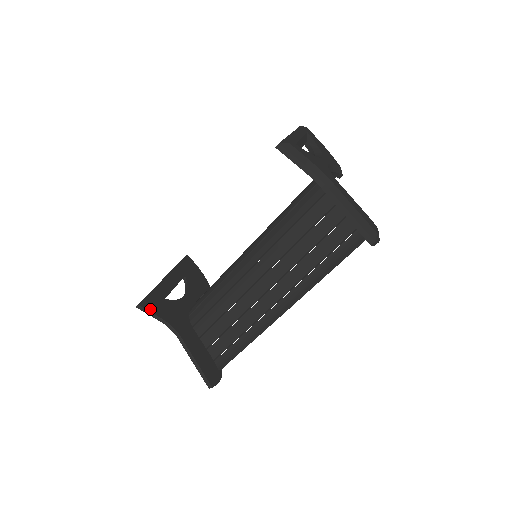
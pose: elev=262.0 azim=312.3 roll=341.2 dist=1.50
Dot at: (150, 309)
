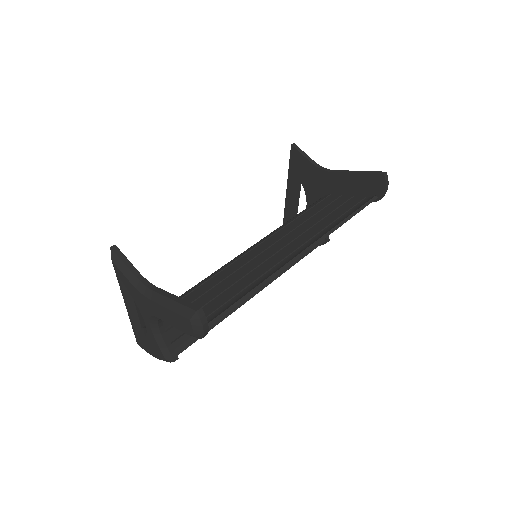
Dot at: (125, 258)
